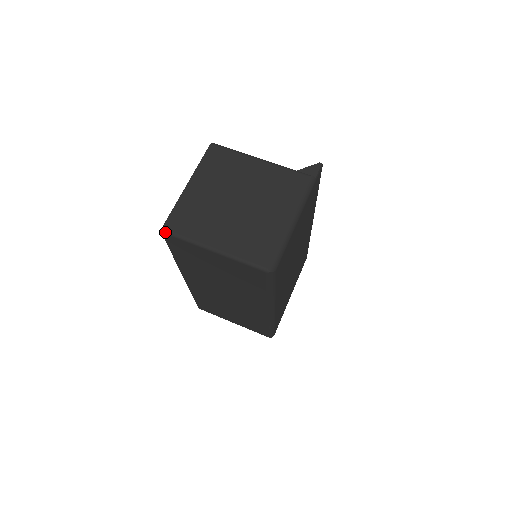
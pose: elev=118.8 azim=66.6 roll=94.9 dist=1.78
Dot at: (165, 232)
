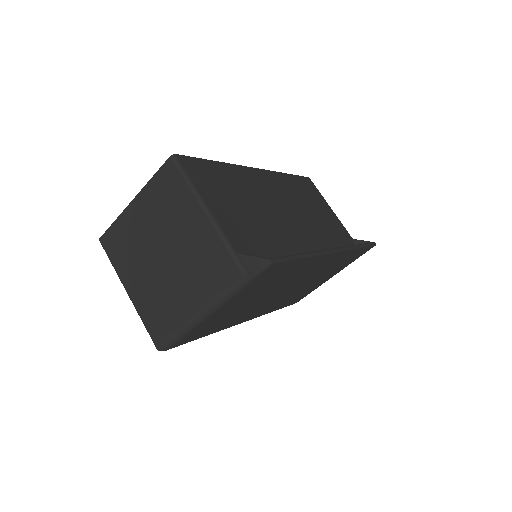
Dot at: (101, 244)
